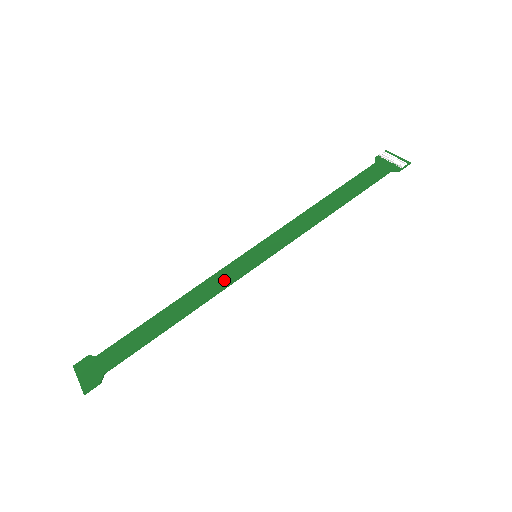
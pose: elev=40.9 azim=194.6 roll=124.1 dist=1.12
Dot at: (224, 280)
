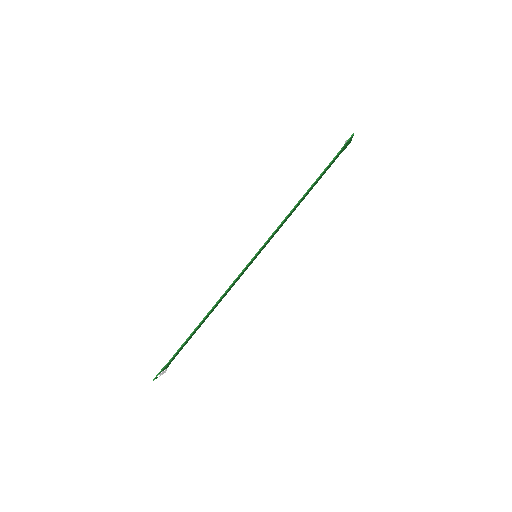
Dot at: occluded
